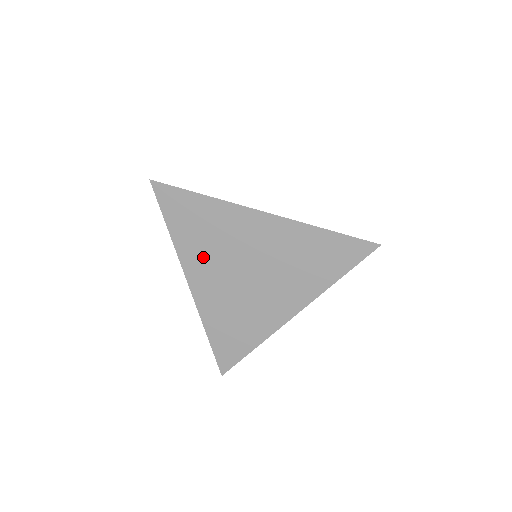
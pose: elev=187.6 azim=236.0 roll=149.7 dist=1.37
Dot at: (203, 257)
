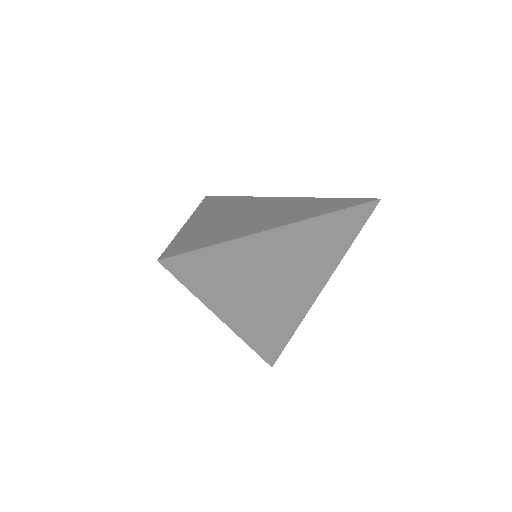
Dot at: (215, 211)
